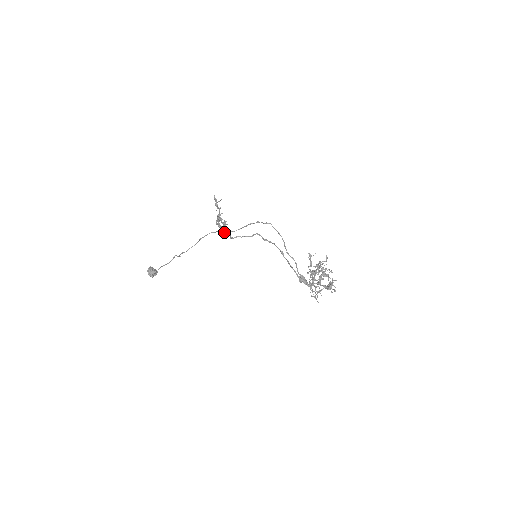
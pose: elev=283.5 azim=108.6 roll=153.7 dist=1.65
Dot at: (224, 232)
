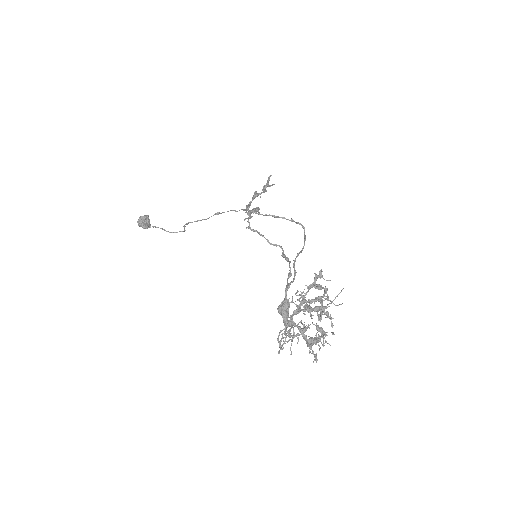
Dot at: (247, 218)
